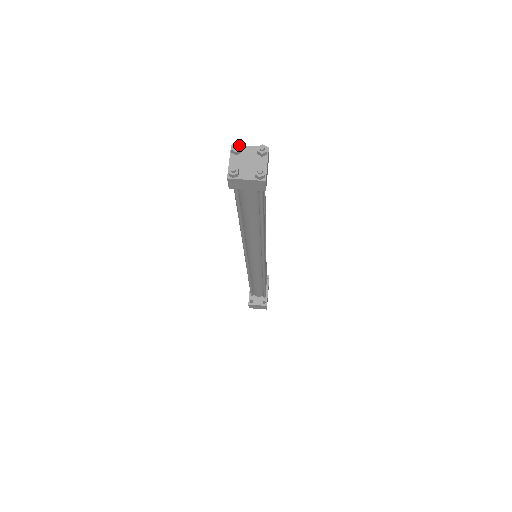
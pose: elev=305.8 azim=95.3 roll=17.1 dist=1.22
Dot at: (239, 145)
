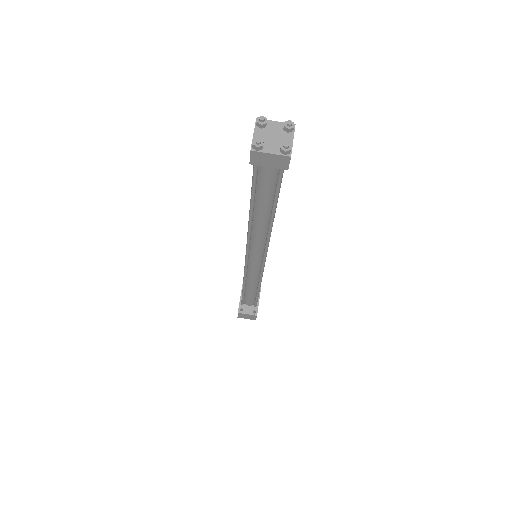
Dot at: (265, 118)
